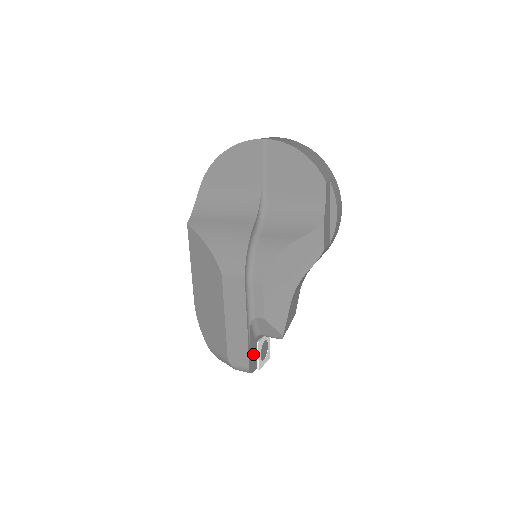
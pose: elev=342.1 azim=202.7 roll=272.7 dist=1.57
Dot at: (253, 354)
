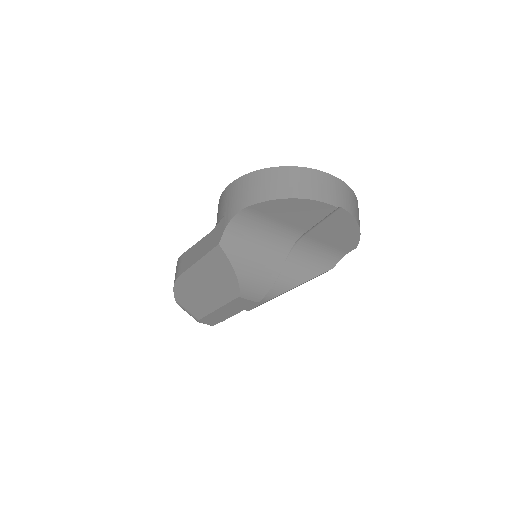
Dot at: occluded
